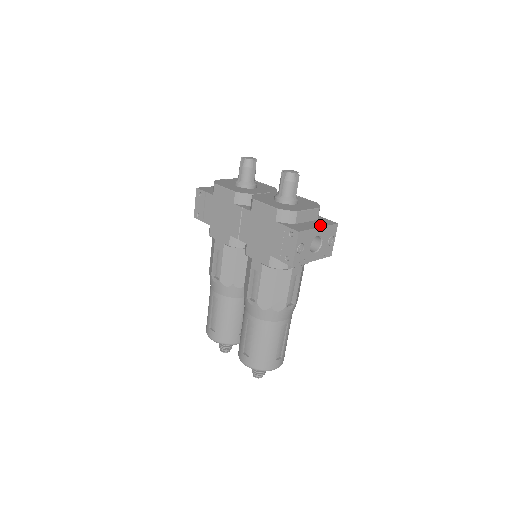
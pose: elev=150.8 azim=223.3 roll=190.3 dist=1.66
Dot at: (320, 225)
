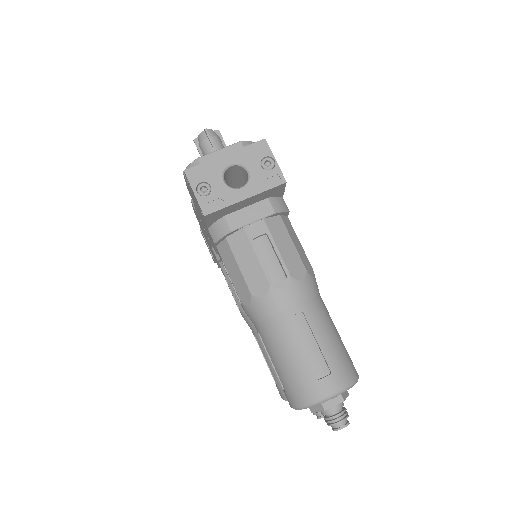
Dot at: (232, 153)
